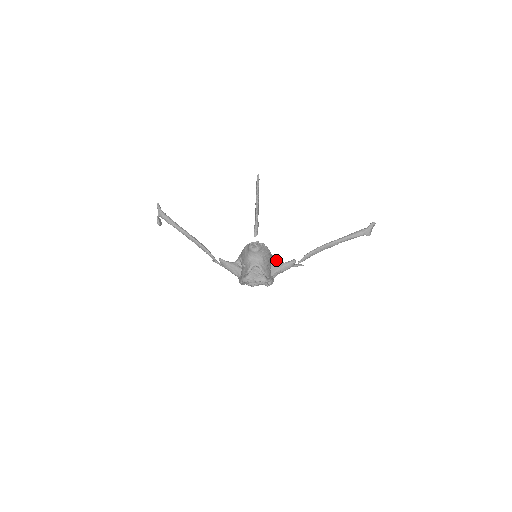
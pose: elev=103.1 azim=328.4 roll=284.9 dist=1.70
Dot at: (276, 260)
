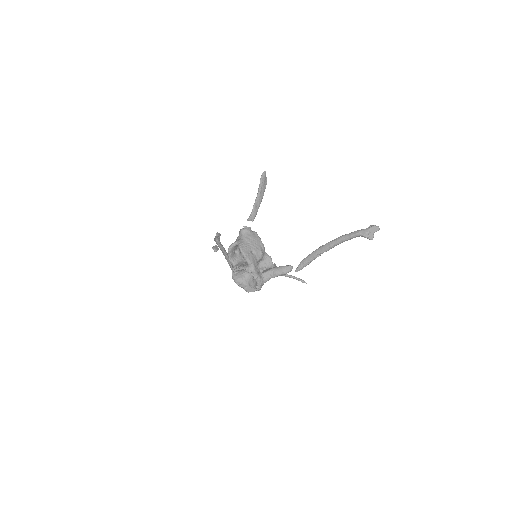
Dot at: (275, 265)
